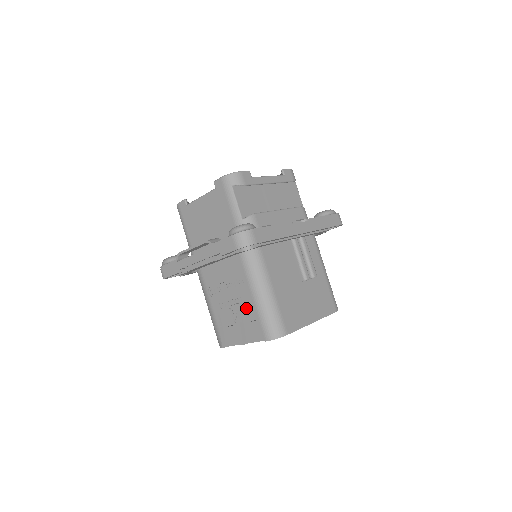
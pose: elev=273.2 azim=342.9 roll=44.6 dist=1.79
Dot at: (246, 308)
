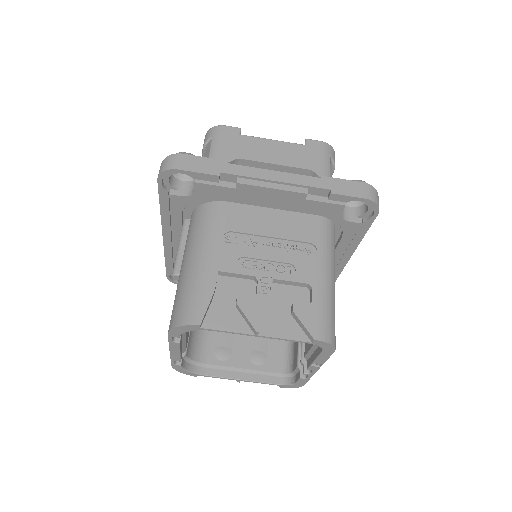
Dot at: (287, 285)
